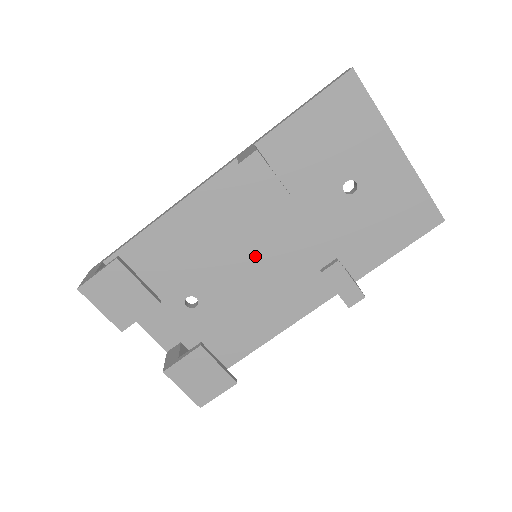
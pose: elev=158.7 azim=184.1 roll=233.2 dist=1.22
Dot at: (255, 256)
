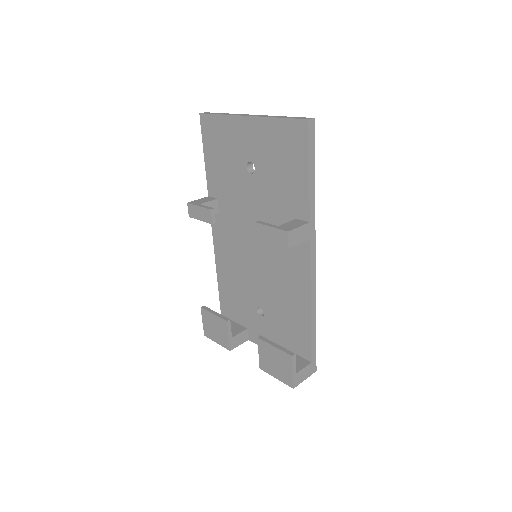
Dot at: (257, 256)
